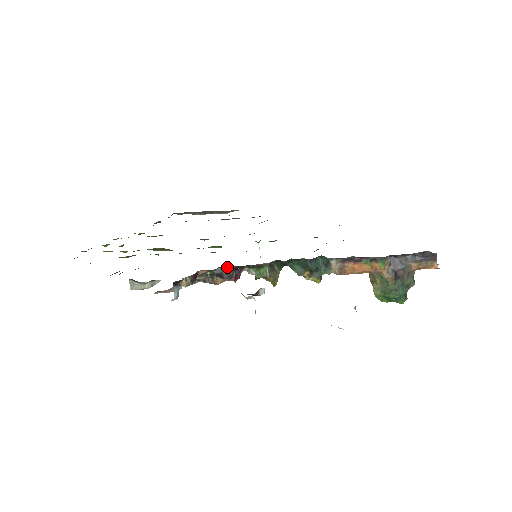
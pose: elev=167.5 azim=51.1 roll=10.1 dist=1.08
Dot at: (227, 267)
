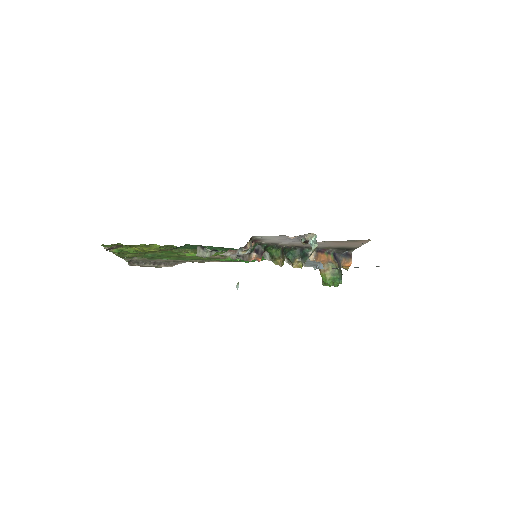
Dot at: (263, 244)
